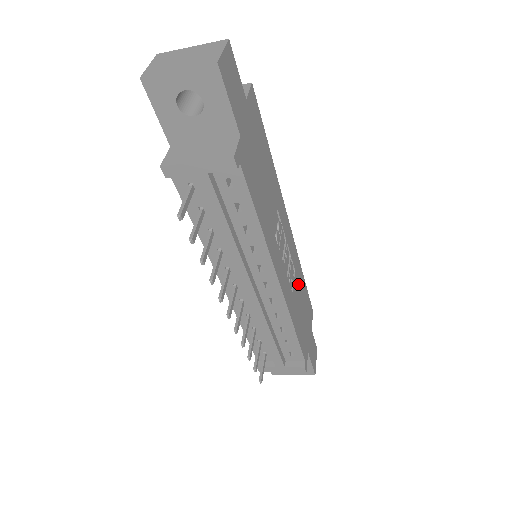
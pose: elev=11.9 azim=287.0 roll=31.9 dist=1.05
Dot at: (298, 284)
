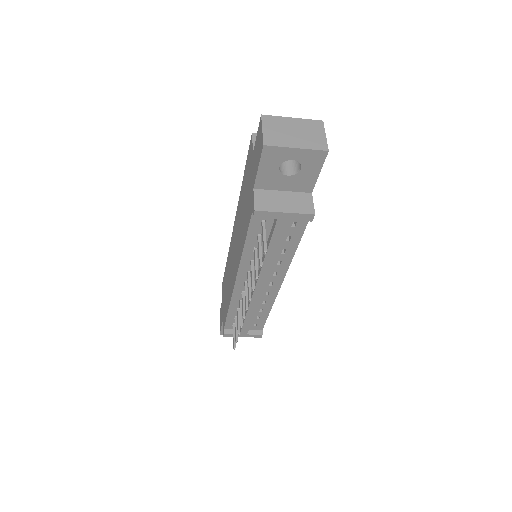
Dot at: occluded
